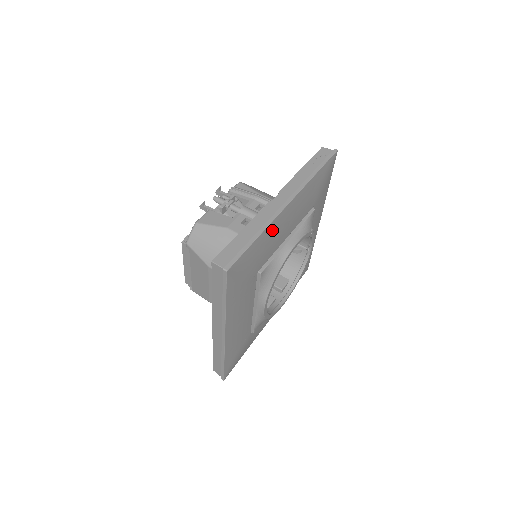
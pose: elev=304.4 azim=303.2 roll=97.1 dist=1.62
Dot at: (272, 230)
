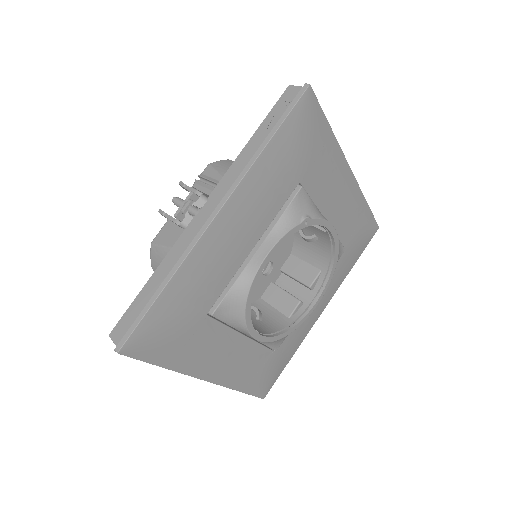
Dot at: (196, 264)
